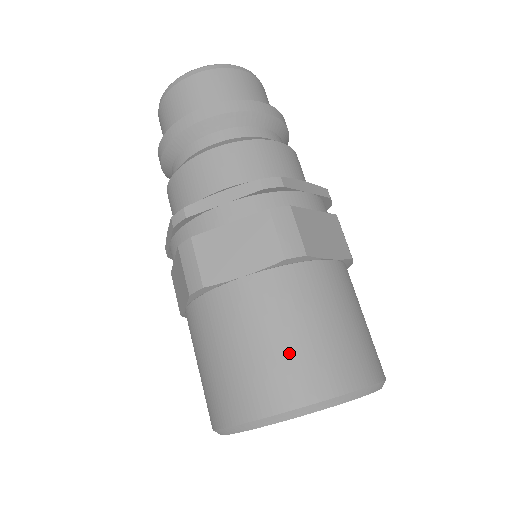
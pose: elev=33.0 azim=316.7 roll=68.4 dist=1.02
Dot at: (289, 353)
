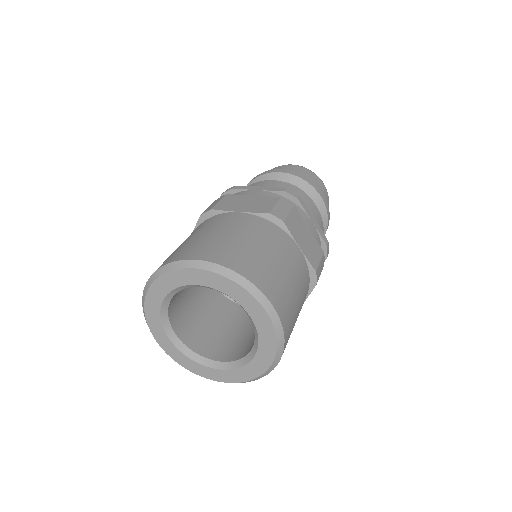
Dot at: occluded
